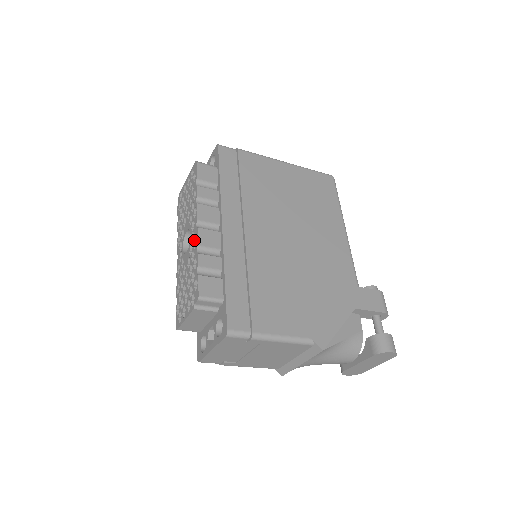
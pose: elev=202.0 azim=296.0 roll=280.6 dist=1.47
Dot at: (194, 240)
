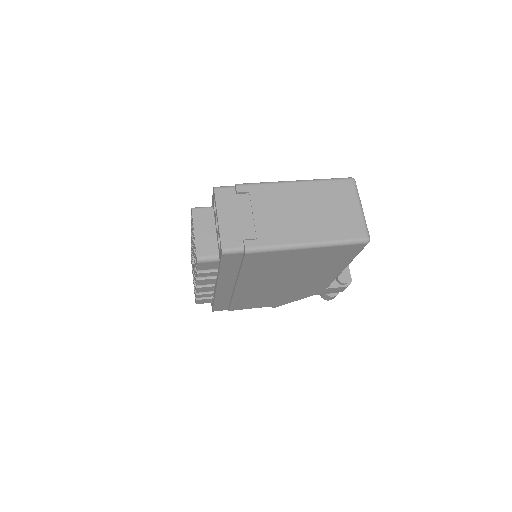
Dot at: (195, 282)
